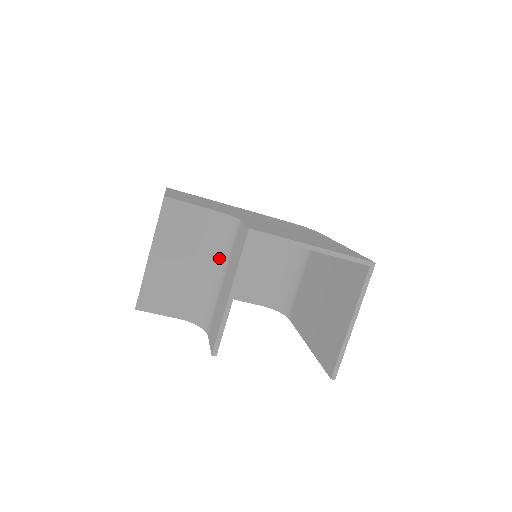
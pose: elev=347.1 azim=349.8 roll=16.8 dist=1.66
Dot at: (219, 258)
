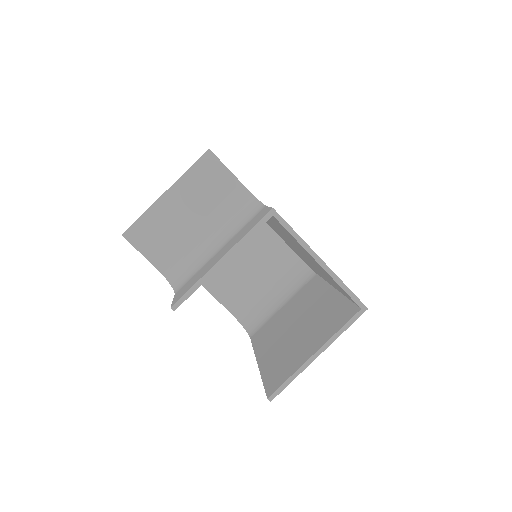
Dot at: (225, 231)
